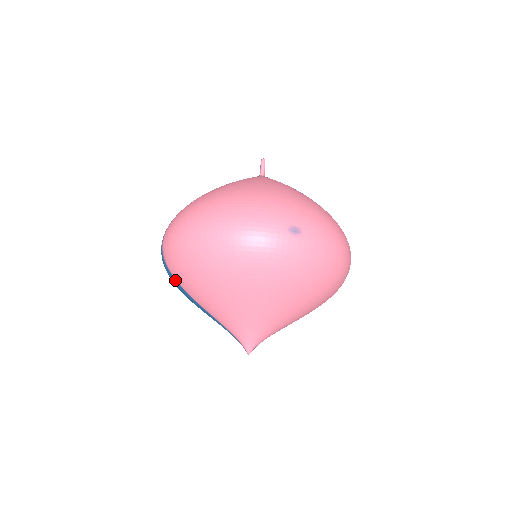
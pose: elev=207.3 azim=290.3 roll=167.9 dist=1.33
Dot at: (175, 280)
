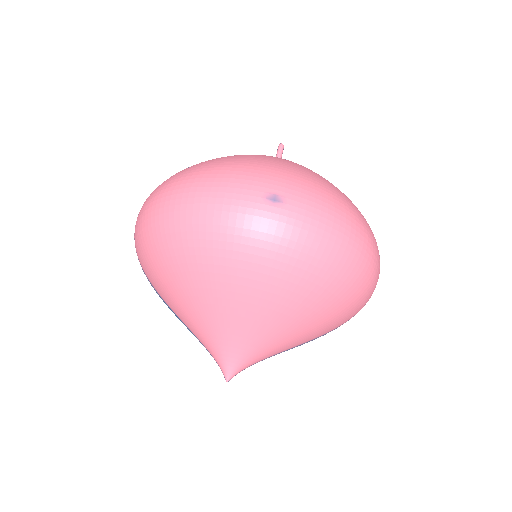
Dot at: (146, 276)
